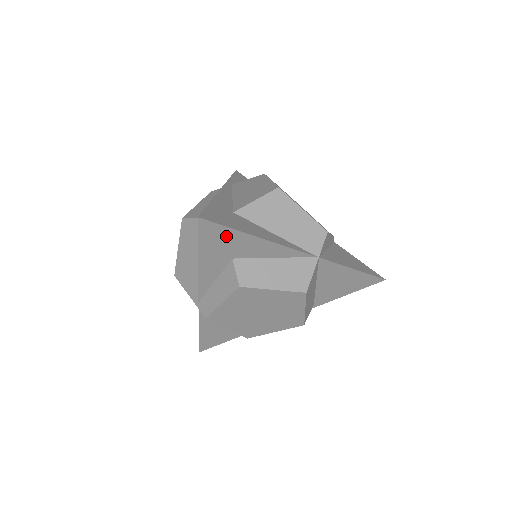
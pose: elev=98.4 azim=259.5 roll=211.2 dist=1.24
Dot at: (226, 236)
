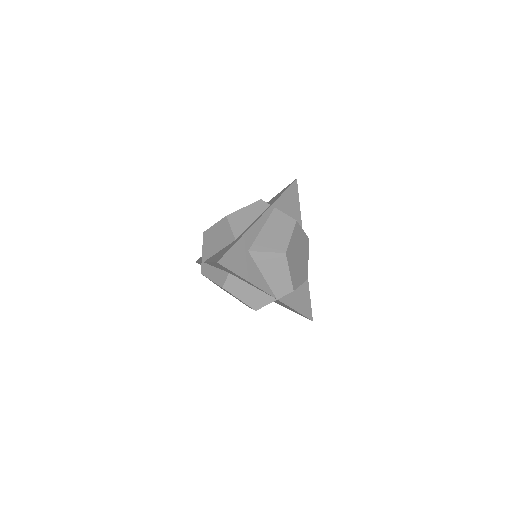
Dot at: (229, 271)
